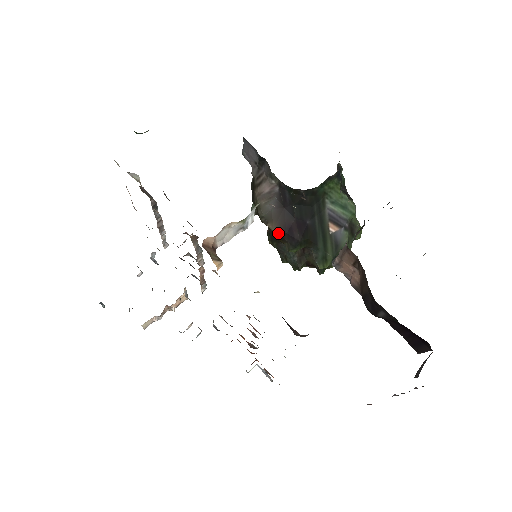
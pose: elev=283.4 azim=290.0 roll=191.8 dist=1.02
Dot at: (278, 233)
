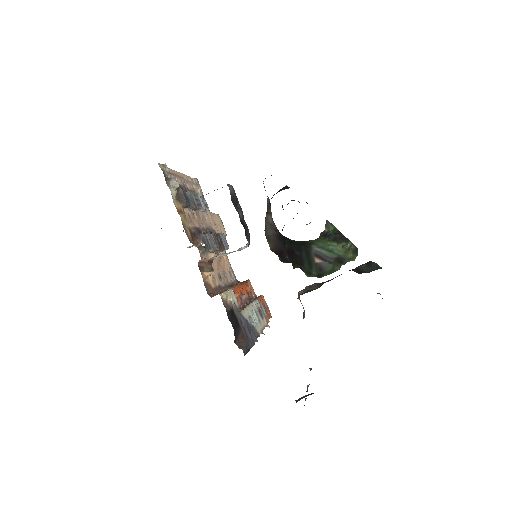
Dot at: (273, 250)
